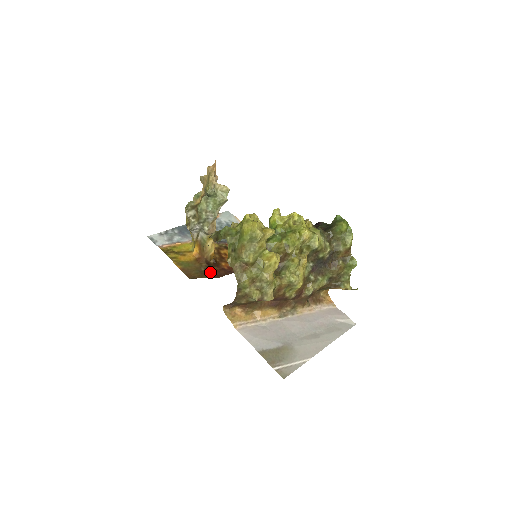
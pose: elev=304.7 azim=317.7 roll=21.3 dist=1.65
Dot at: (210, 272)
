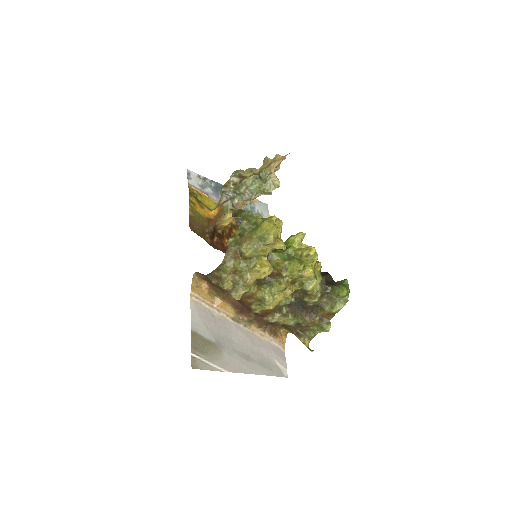
Dot at: (210, 238)
